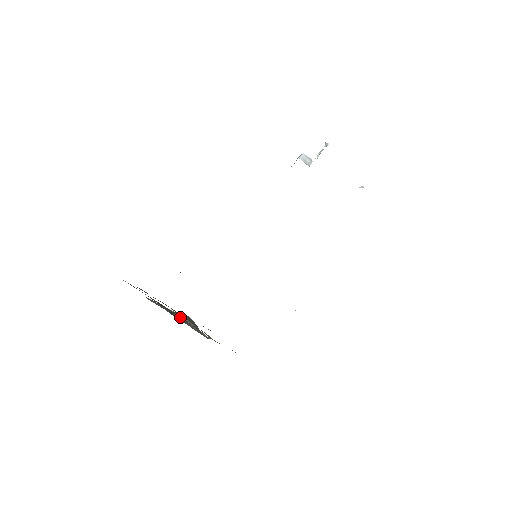
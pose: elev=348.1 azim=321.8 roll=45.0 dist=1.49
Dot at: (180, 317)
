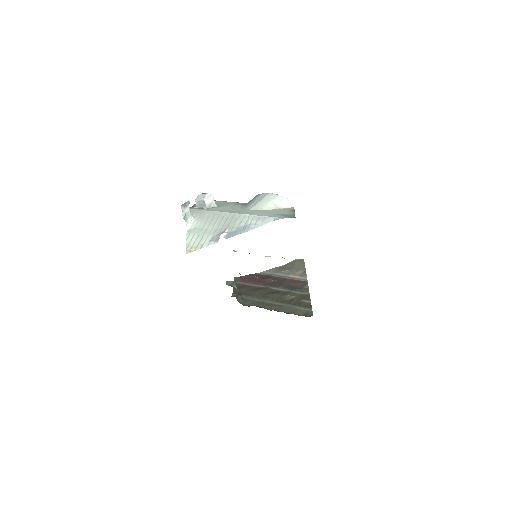
Dot at: (285, 272)
